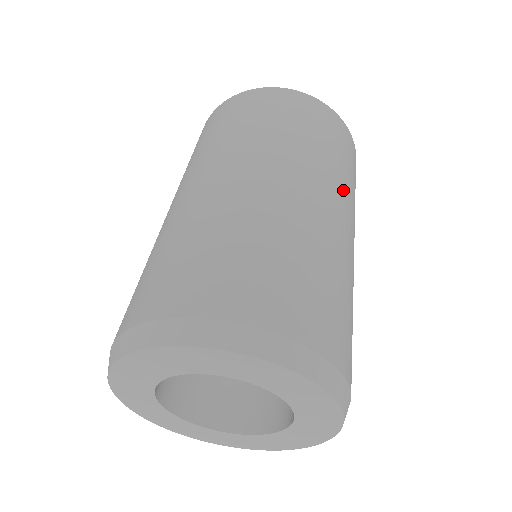
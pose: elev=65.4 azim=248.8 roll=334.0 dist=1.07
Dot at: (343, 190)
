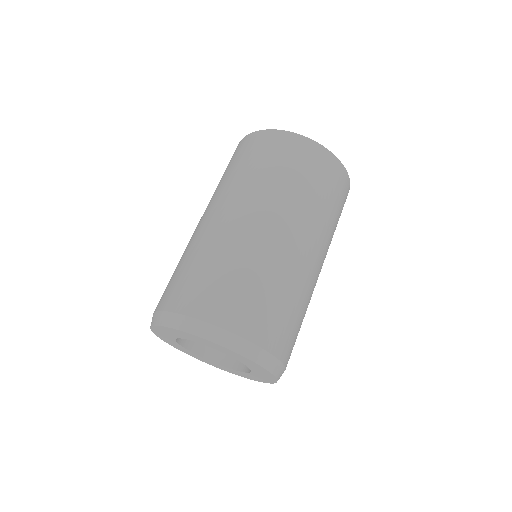
Dot at: (311, 219)
